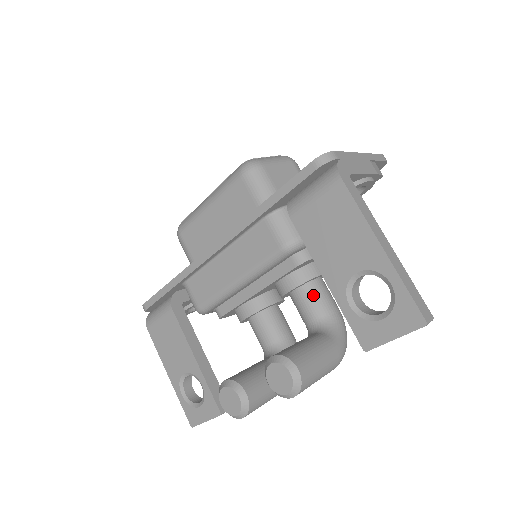
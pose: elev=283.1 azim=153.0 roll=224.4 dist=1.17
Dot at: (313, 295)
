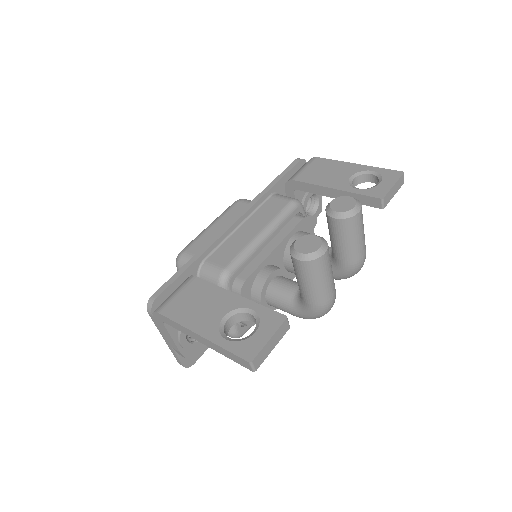
Dot at: occluded
